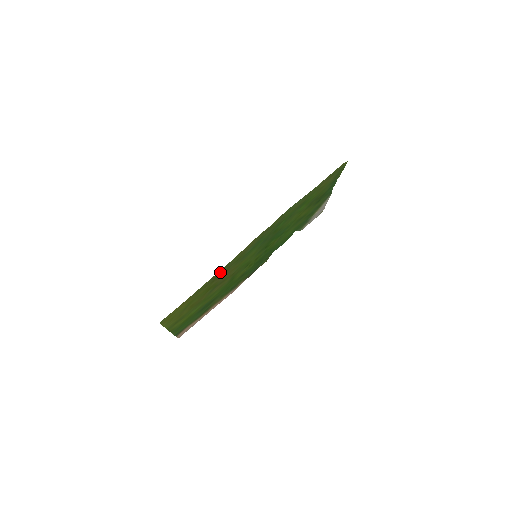
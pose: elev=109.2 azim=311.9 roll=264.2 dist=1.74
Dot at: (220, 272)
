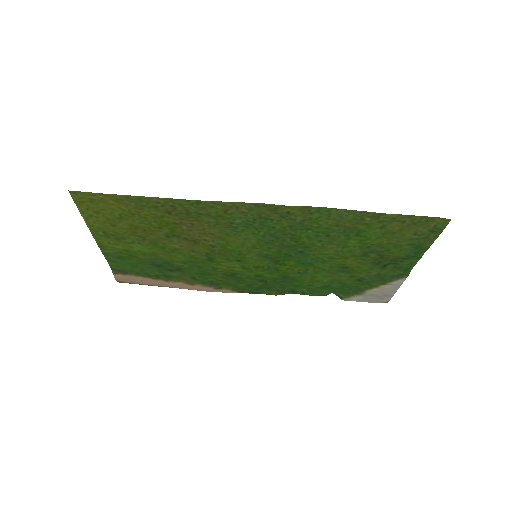
Dot at: (183, 205)
